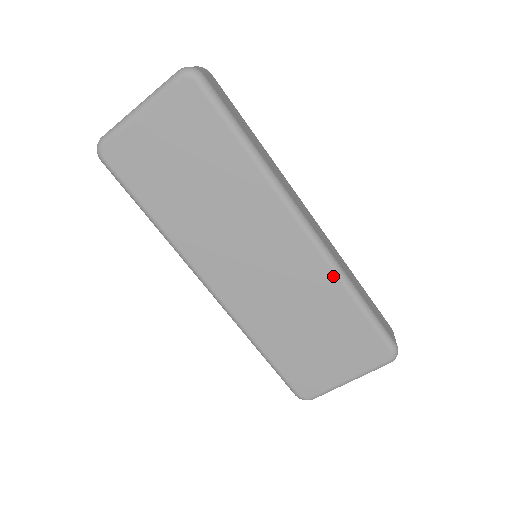
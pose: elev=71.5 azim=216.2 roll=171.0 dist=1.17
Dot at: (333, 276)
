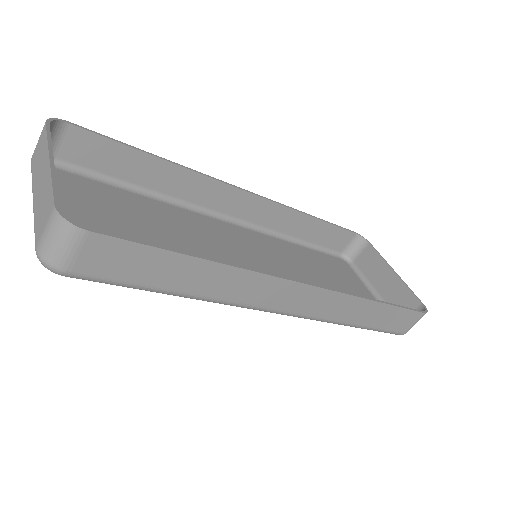
Dot at: occluded
